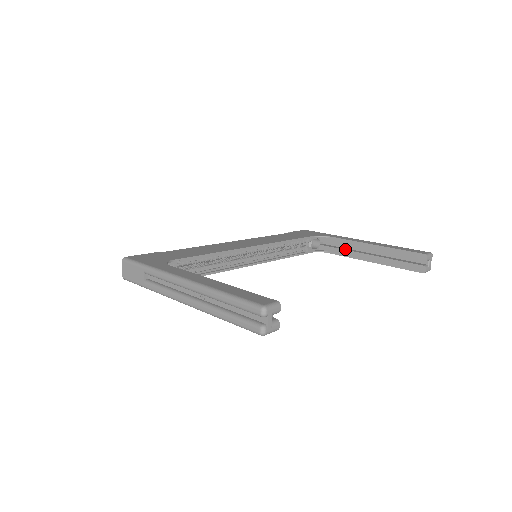
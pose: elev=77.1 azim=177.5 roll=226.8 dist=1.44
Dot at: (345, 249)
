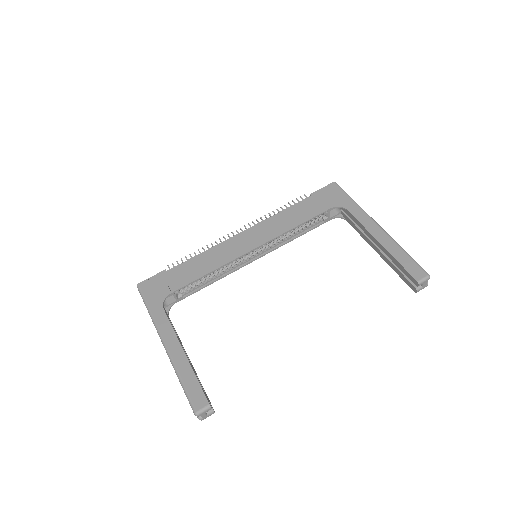
Dot at: (360, 228)
